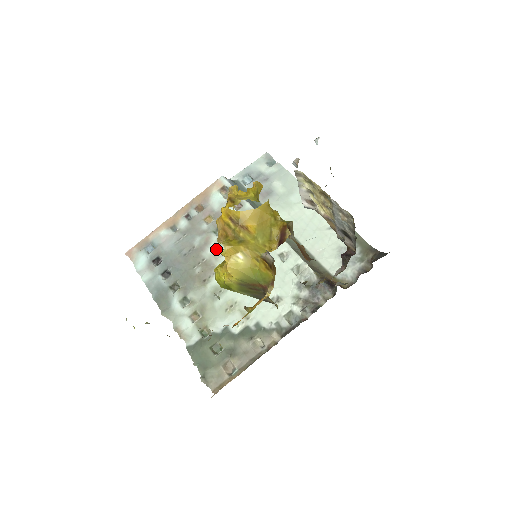
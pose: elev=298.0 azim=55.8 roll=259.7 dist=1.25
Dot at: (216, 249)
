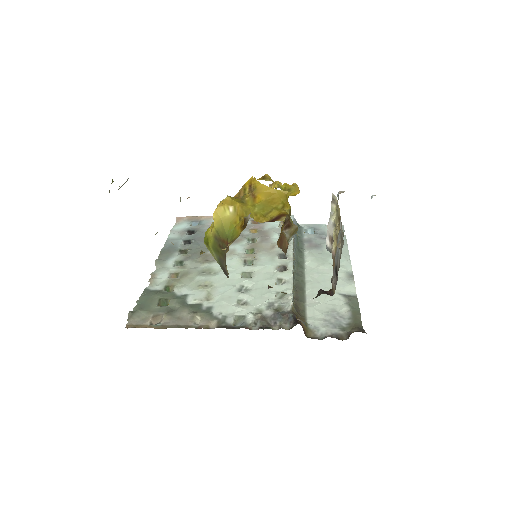
Dot at: (238, 248)
